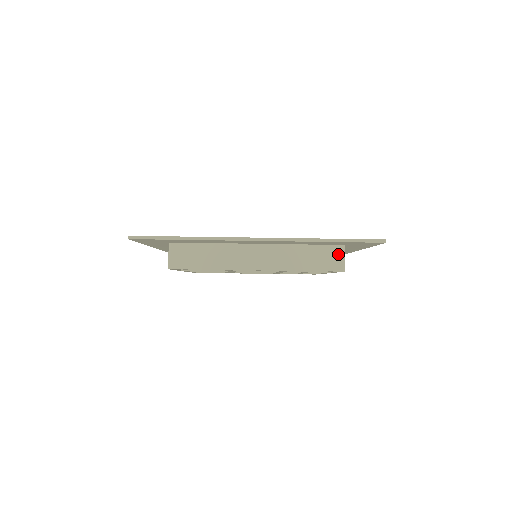
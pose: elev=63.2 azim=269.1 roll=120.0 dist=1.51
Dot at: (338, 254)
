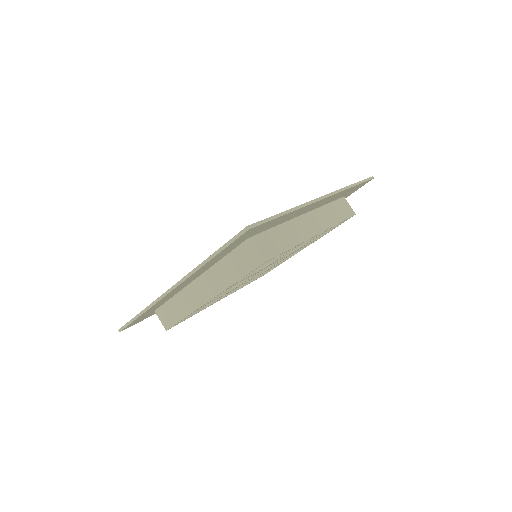
Dot at: (248, 250)
